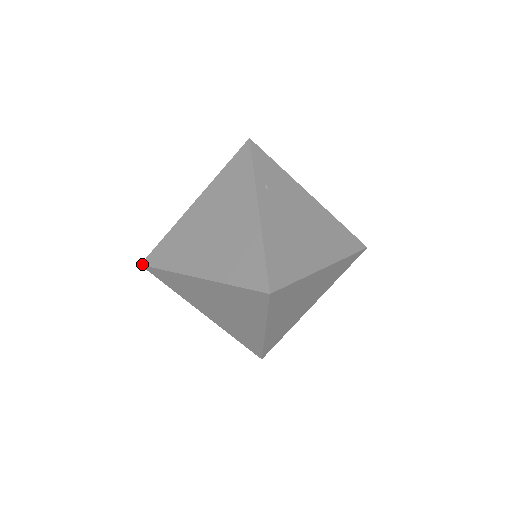
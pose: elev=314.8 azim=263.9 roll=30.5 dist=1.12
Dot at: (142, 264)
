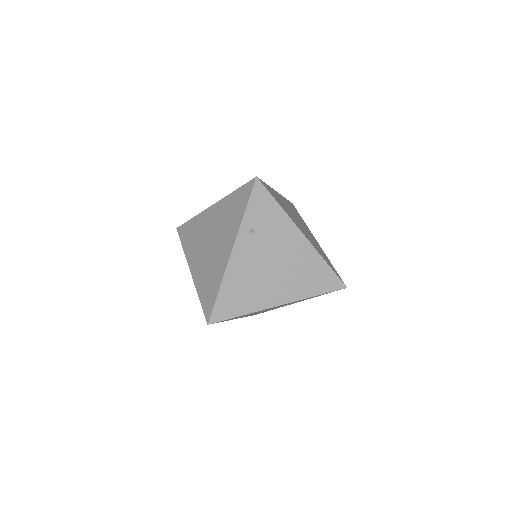
Dot at: (177, 229)
